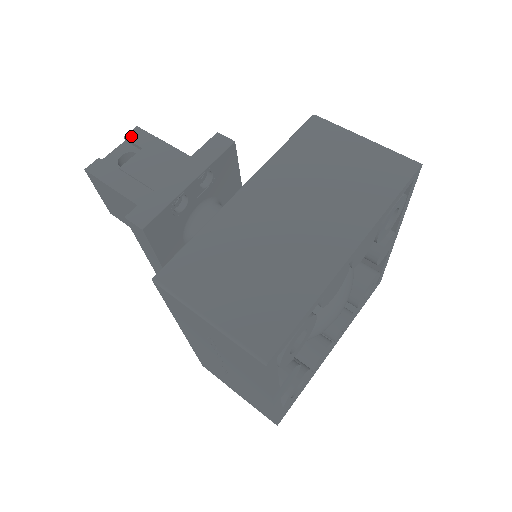
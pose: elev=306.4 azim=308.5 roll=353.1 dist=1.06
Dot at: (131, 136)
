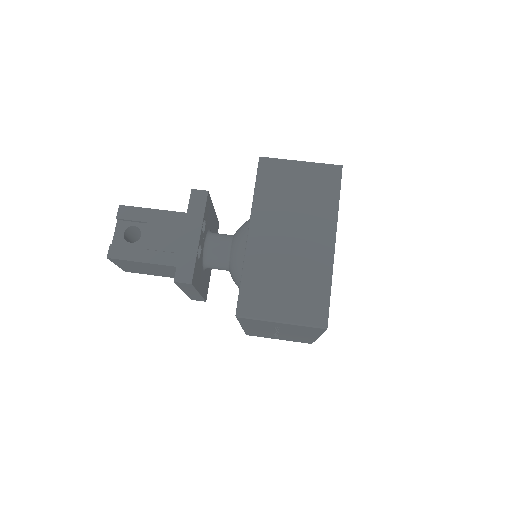
Dot at: (121, 215)
